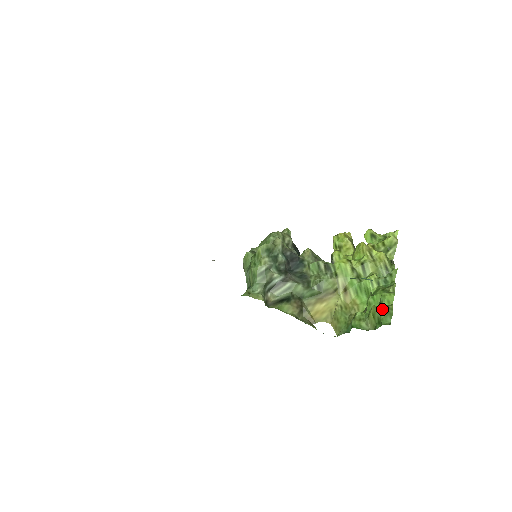
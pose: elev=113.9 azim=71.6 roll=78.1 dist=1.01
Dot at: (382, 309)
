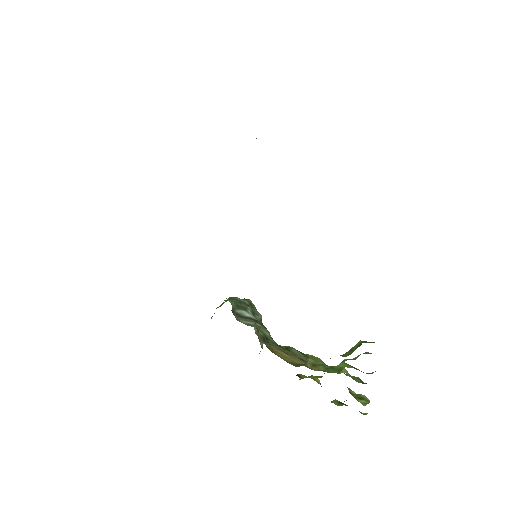
Dot at: (364, 341)
